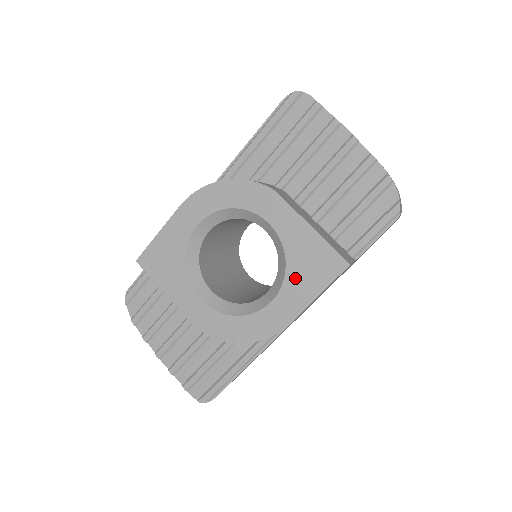
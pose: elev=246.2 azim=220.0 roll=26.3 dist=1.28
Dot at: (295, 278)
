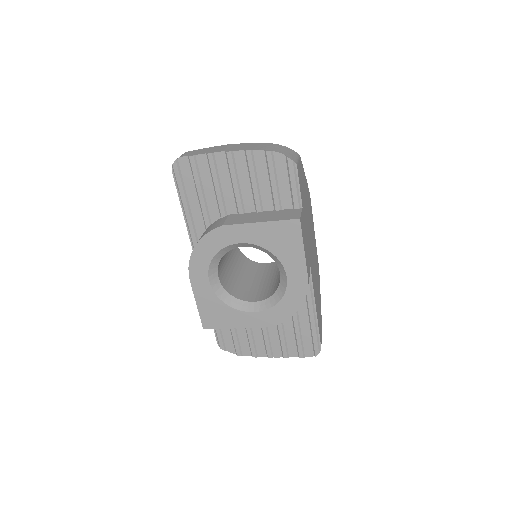
Dot at: (283, 254)
